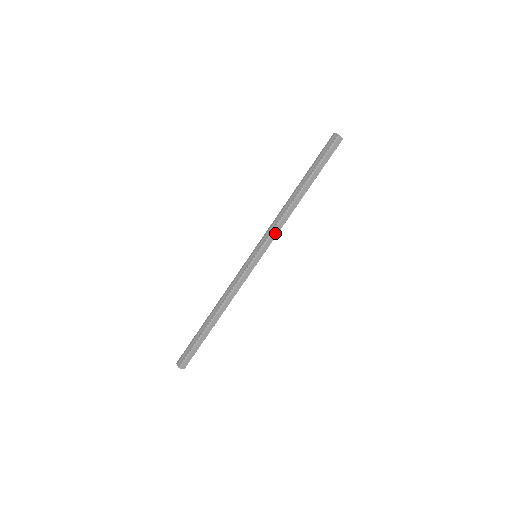
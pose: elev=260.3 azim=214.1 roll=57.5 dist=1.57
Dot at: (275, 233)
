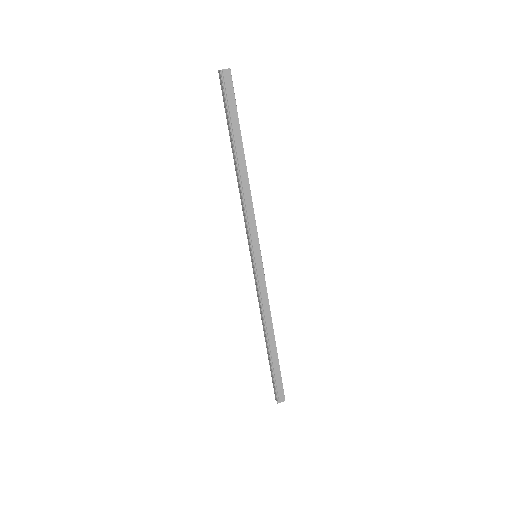
Dot at: (252, 221)
